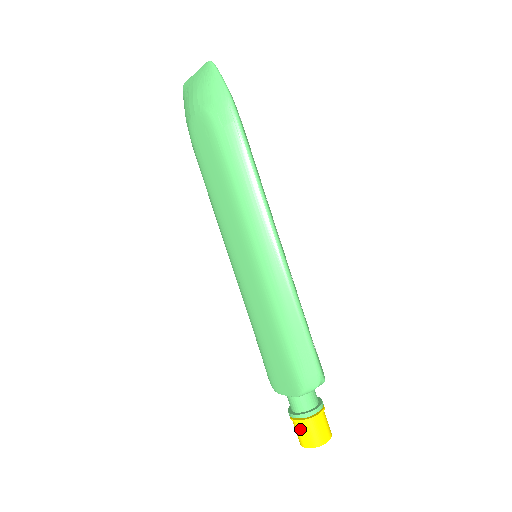
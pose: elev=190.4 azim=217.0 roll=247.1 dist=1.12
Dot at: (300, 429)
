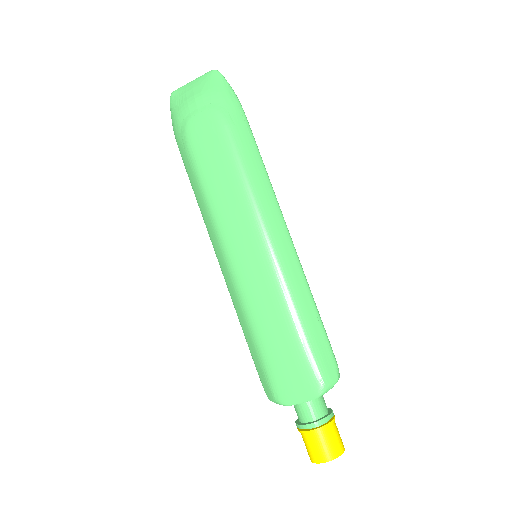
Dot at: (319, 440)
